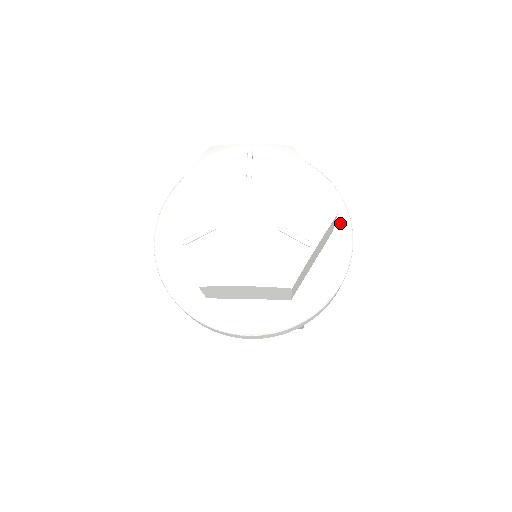
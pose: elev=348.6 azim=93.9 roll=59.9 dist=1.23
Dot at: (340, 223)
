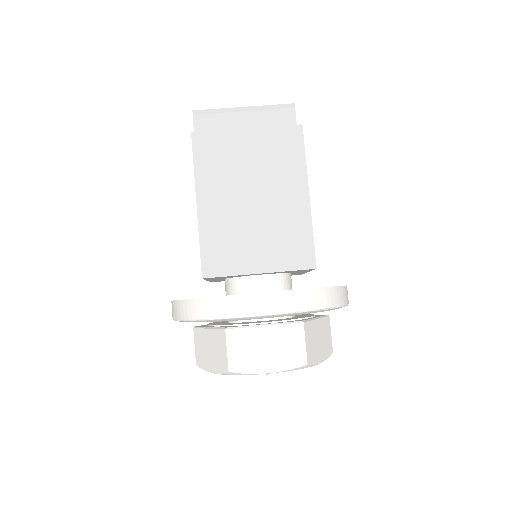
Dot at: occluded
